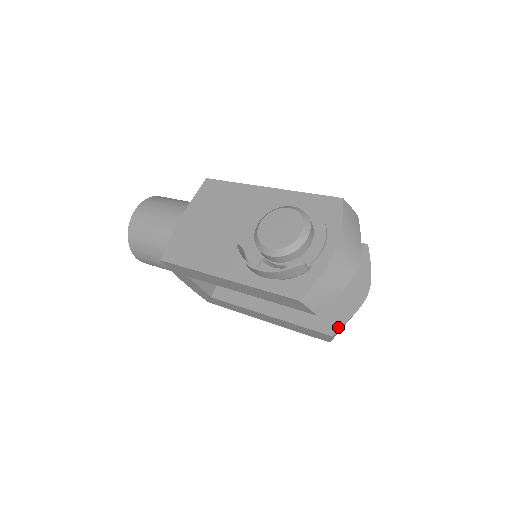
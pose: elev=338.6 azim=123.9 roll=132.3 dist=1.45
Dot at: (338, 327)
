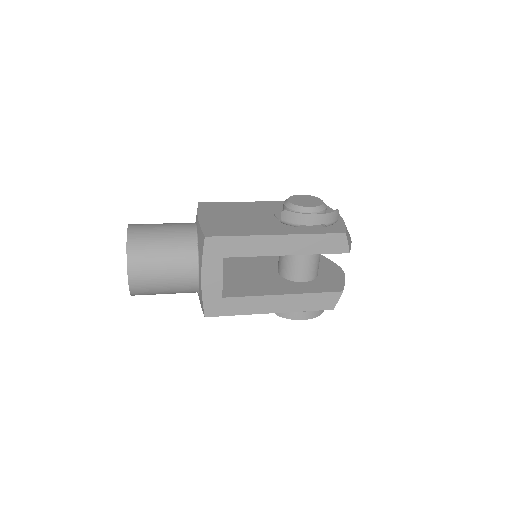
Dot at: (342, 287)
